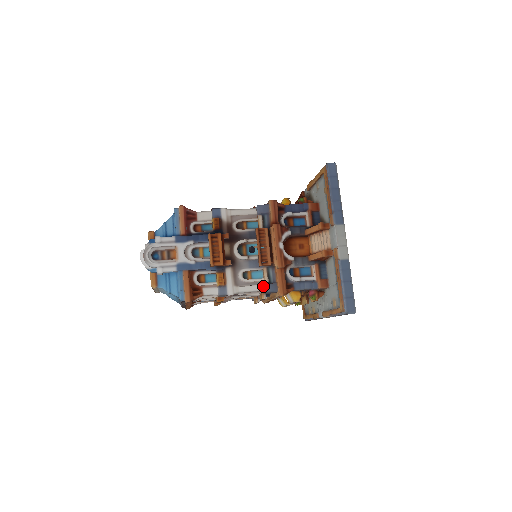
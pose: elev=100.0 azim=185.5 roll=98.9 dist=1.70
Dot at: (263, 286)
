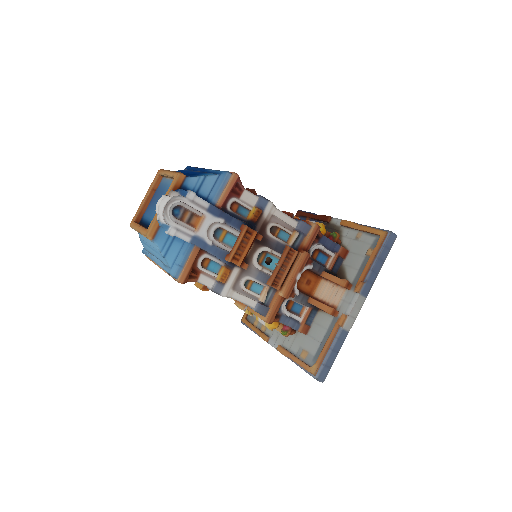
Dot at: (256, 303)
